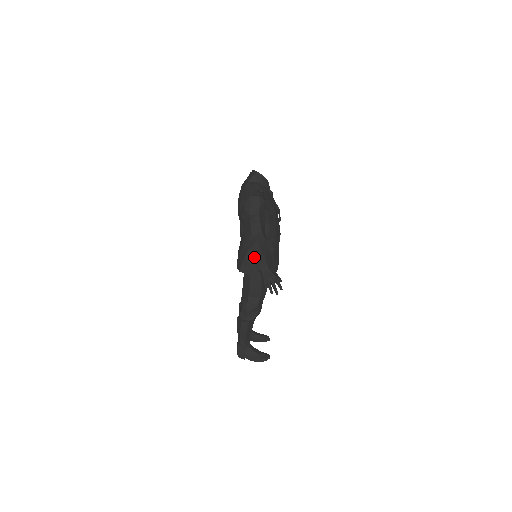
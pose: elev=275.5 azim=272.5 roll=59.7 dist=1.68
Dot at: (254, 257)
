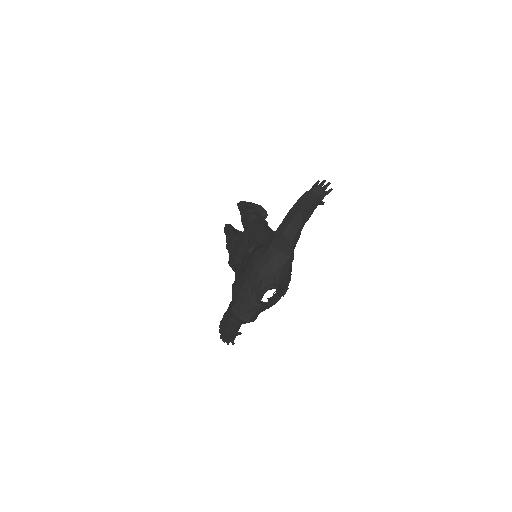
Dot at: (220, 329)
